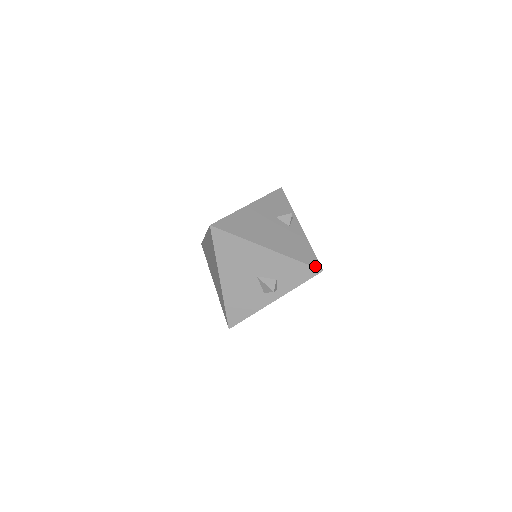
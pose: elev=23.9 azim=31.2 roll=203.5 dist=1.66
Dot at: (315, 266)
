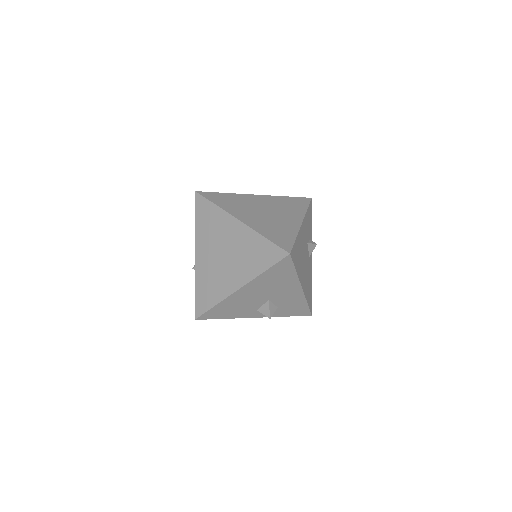
Dot at: (311, 310)
